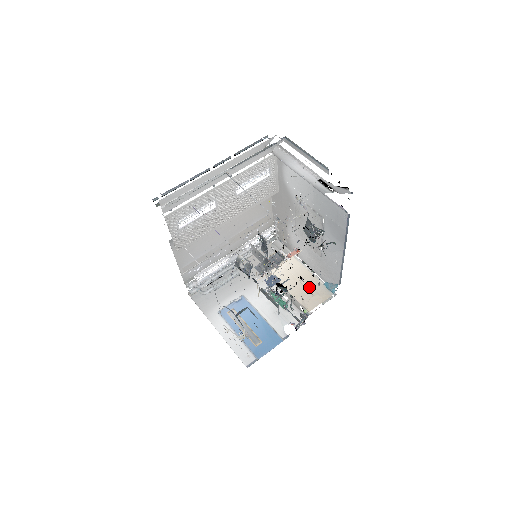
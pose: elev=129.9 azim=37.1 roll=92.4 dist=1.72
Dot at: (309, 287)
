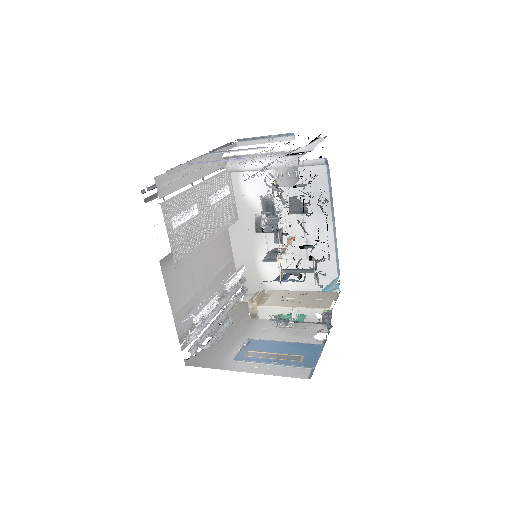
Dot at: (311, 297)
